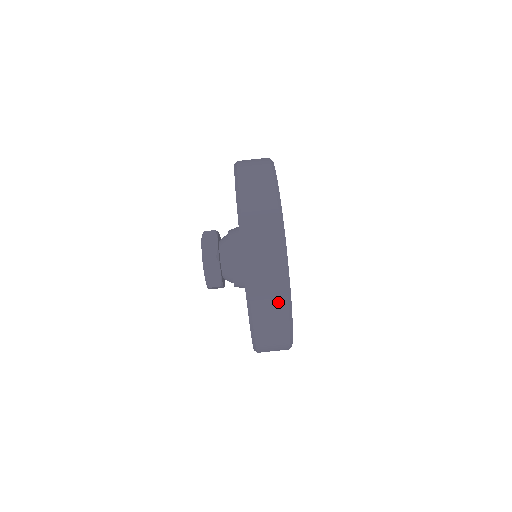
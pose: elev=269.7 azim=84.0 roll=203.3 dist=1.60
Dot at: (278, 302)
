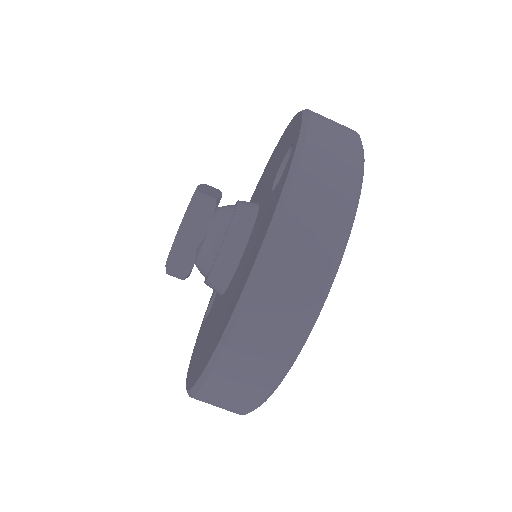
Dot at: (245, 398)
